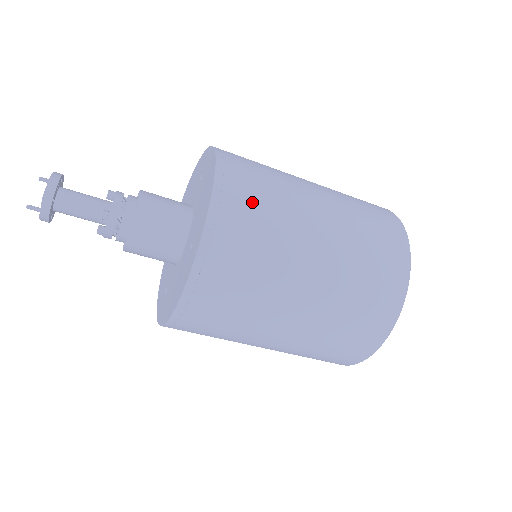
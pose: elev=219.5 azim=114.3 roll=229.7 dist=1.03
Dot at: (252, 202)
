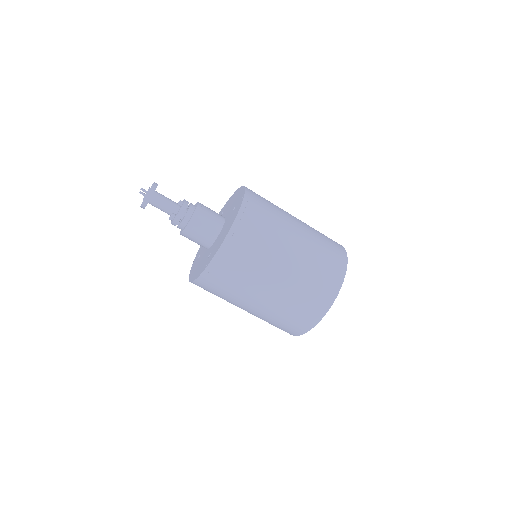
Dot at: occluded
